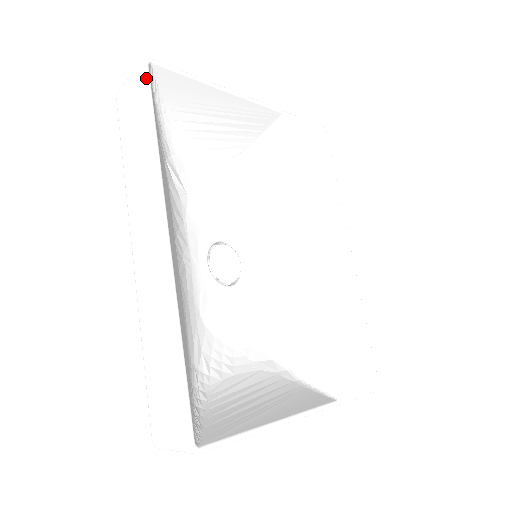
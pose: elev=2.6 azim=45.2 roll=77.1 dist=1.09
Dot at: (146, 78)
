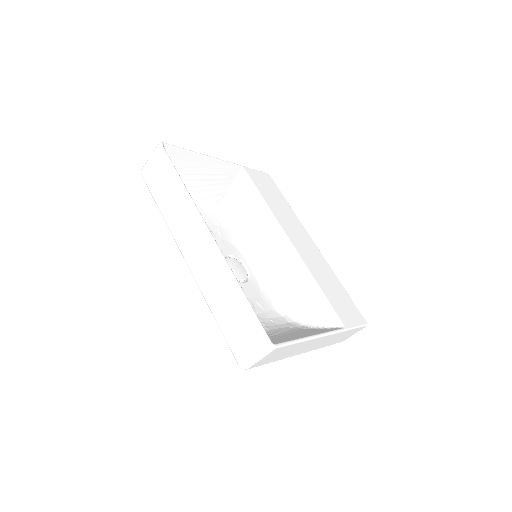
Dot at: (165, 152)
